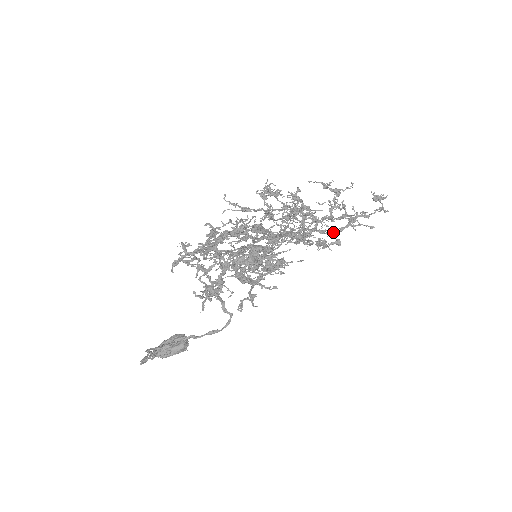
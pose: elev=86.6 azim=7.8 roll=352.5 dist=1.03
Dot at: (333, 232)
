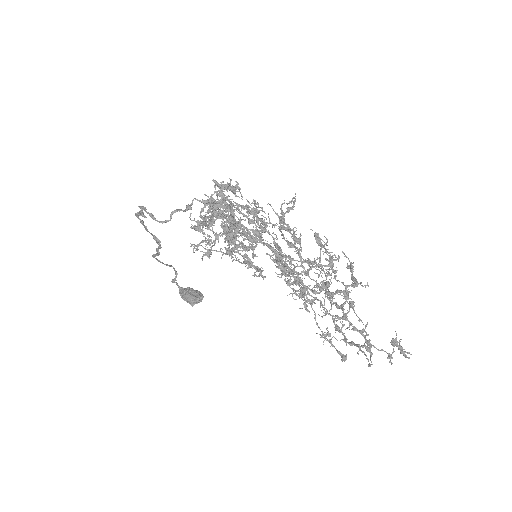
Dot at: (345, 340)
